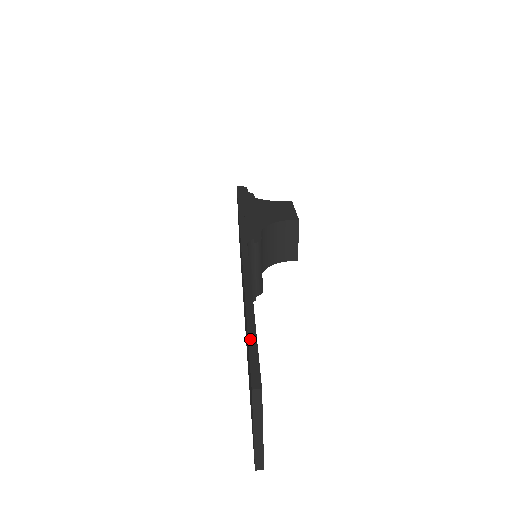
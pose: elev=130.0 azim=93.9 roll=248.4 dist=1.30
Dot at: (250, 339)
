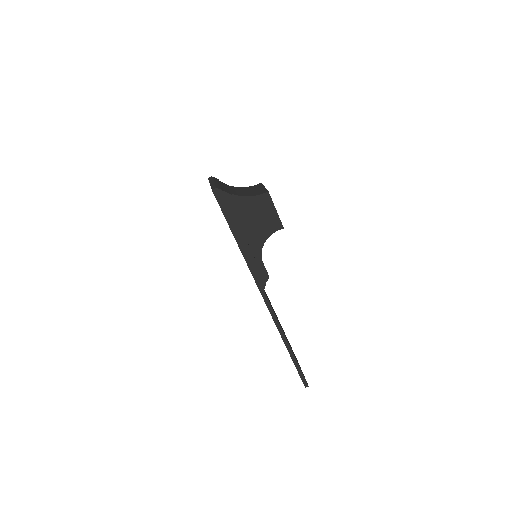
Dot at: (296, 367)
